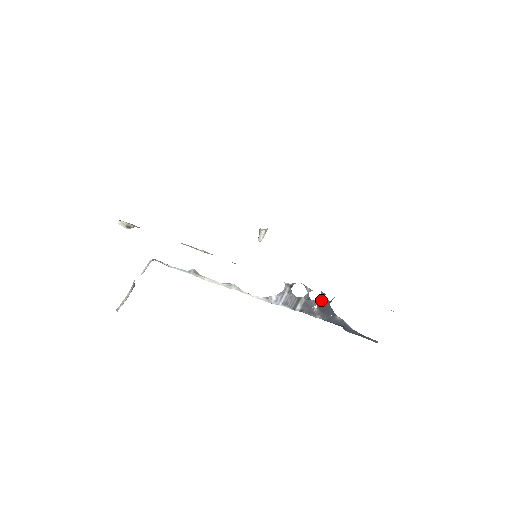
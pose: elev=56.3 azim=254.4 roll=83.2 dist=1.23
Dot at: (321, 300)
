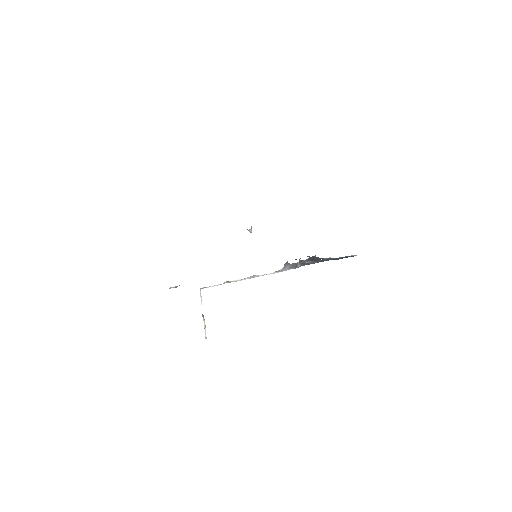
Dot at: (309, 258)
